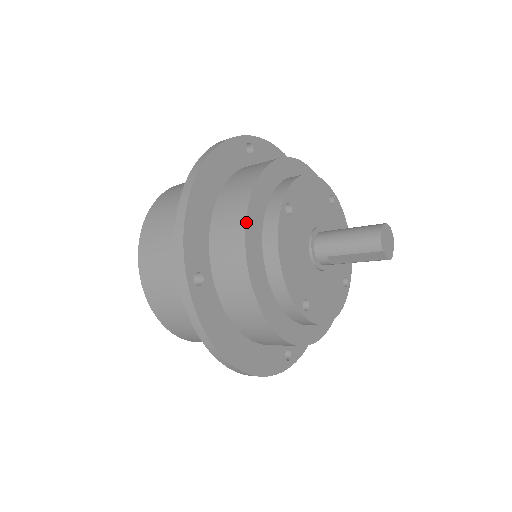
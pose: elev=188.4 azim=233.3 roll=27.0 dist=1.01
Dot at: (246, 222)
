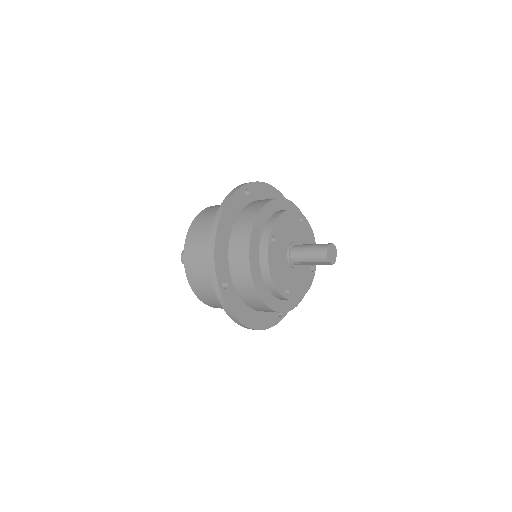
Dot at: (249, 253)
